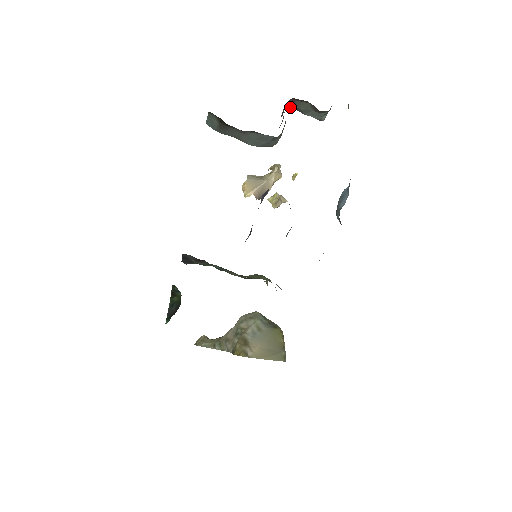
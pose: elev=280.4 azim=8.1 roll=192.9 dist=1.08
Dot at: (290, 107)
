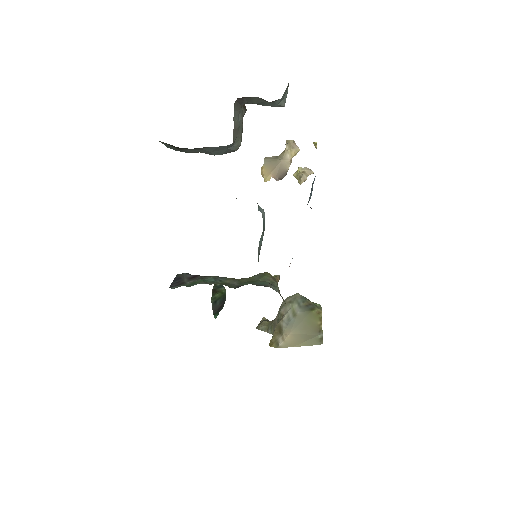
Dot at: (245, 103)
